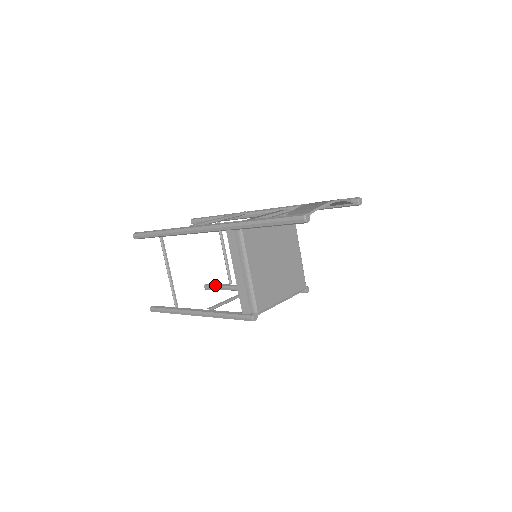
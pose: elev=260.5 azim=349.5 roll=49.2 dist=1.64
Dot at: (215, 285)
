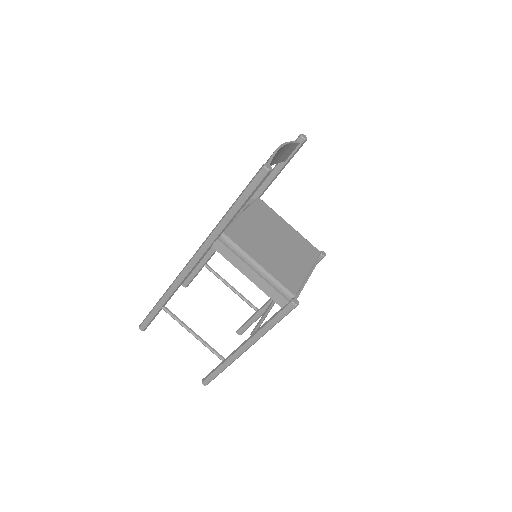
Dot at: (245, 323)
